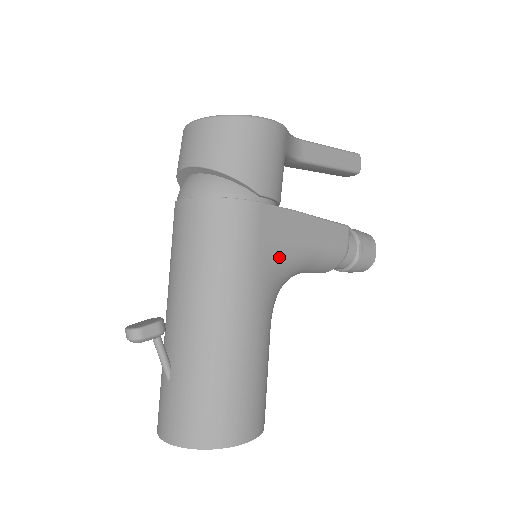
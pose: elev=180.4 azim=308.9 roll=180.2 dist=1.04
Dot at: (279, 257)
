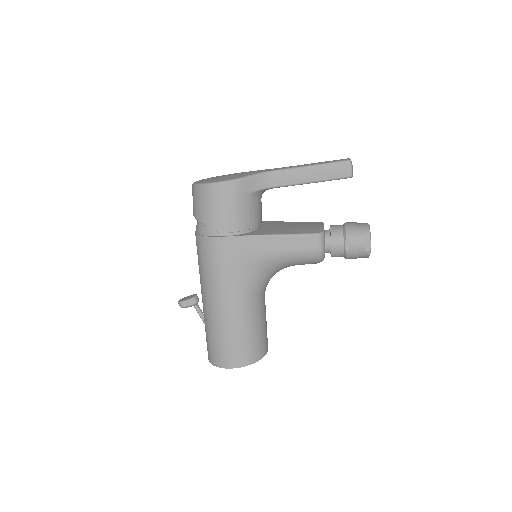
Dot at: (246, 267)
